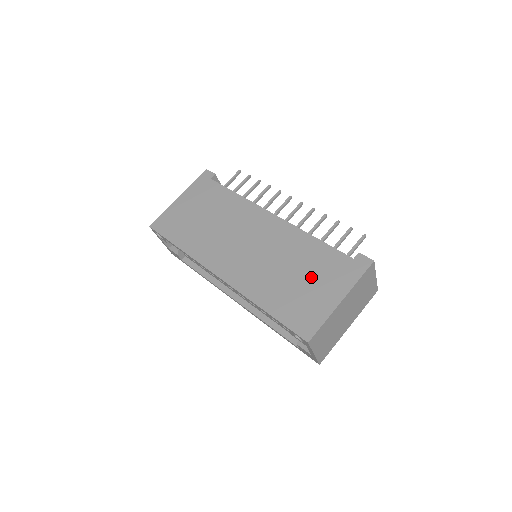
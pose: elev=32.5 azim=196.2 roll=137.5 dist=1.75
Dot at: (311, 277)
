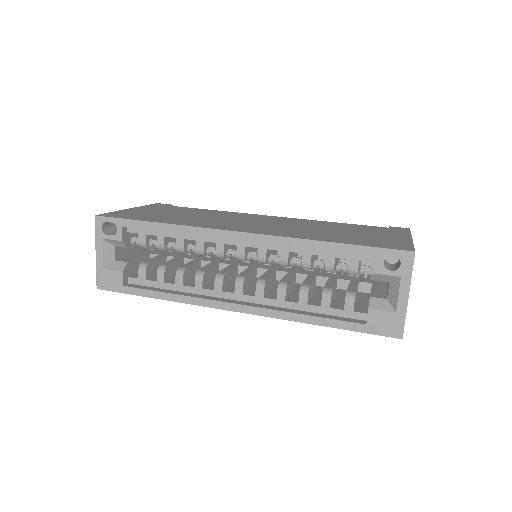
Dot at: (360, 232)
